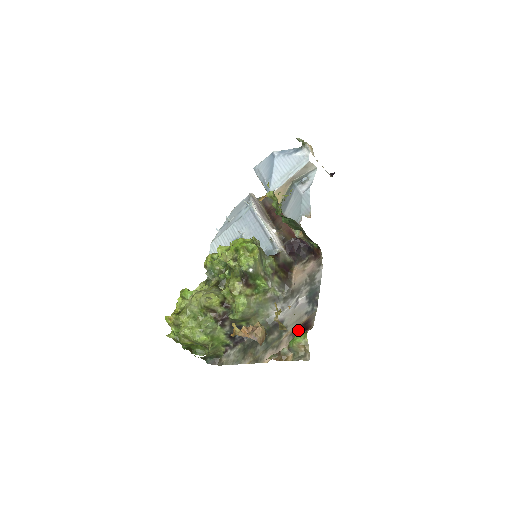
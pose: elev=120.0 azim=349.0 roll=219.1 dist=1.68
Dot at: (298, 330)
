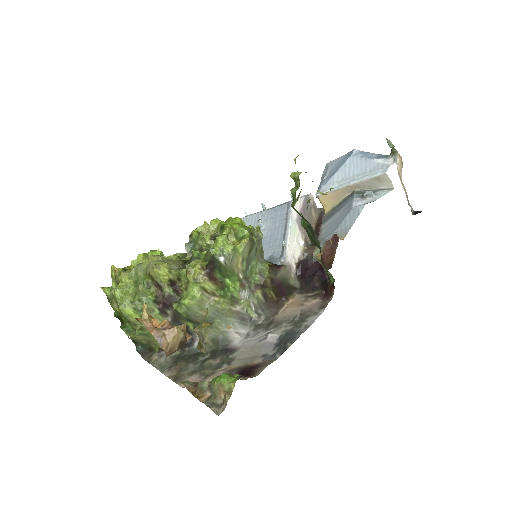
Dot at: (239, 370)
